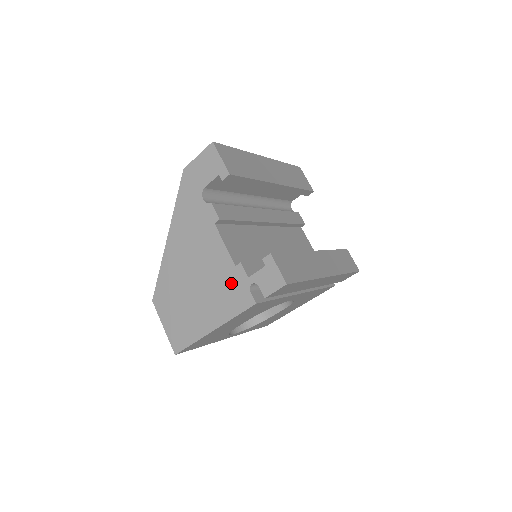
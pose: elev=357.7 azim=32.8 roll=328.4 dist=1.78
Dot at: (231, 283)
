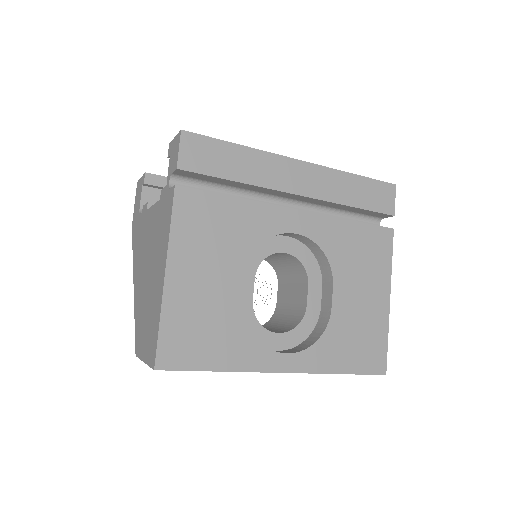
Dot at: (161, 214)
